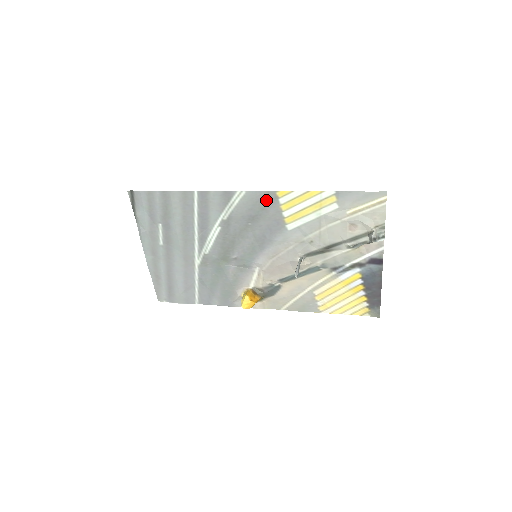
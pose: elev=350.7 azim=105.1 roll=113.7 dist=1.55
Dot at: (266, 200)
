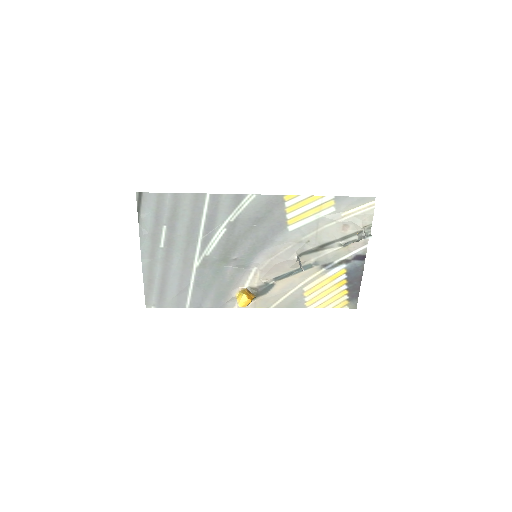
Dot at: (273, 203)
